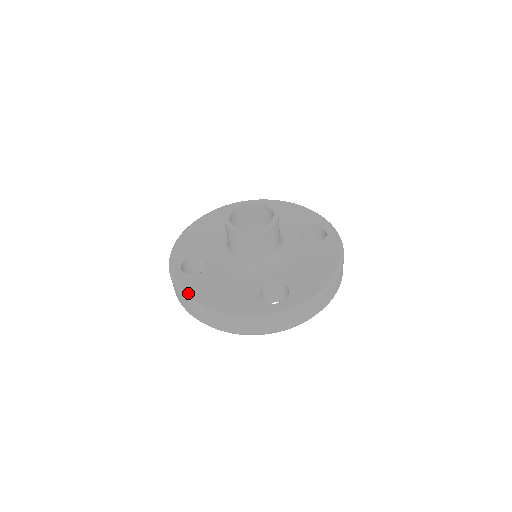
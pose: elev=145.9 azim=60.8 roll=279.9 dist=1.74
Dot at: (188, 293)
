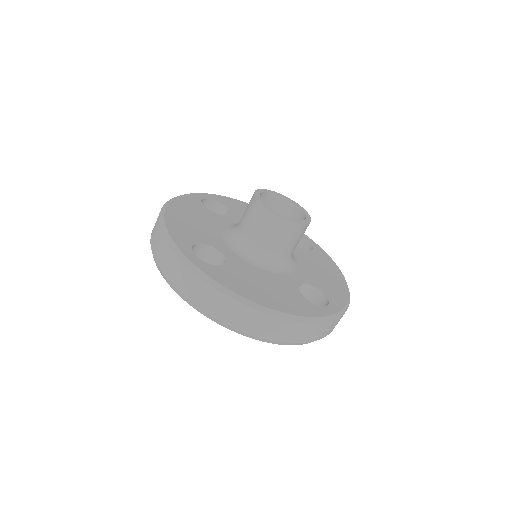
Dot at: (178, 198)
